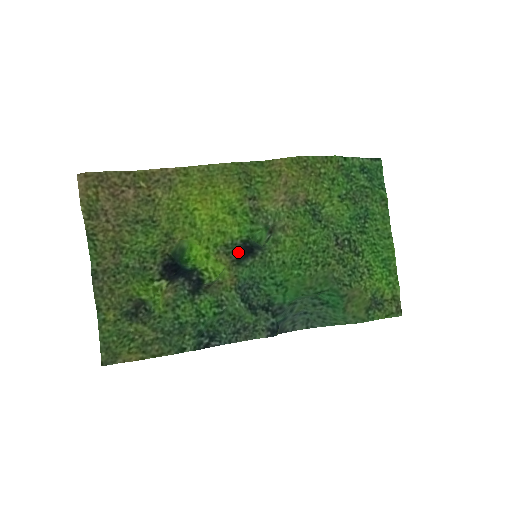
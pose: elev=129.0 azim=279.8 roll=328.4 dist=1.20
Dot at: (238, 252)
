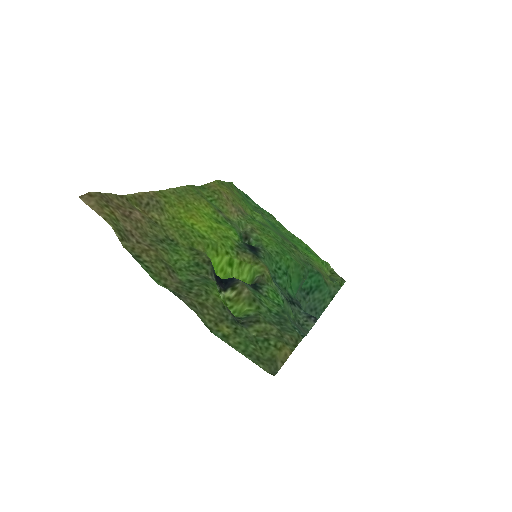
Dot at: (249, 249)
